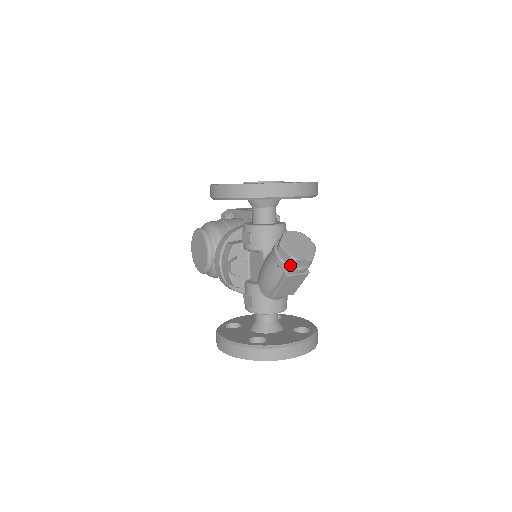
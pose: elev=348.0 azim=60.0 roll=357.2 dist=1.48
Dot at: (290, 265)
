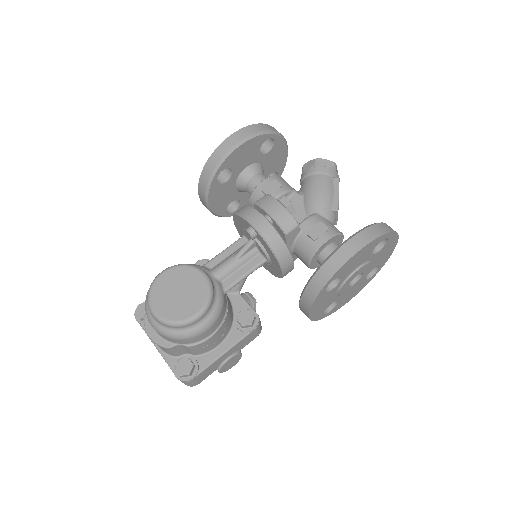
Dot at: (334, 170)
